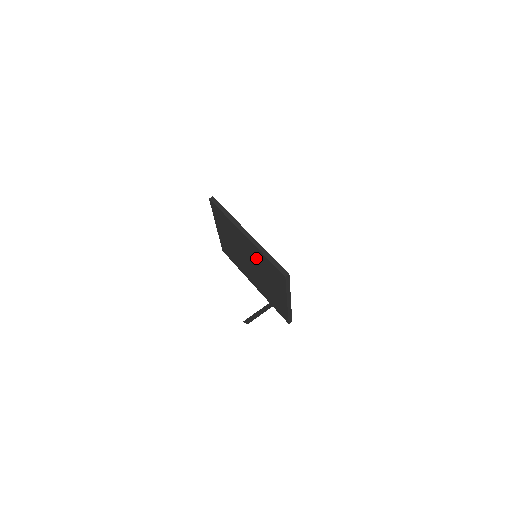
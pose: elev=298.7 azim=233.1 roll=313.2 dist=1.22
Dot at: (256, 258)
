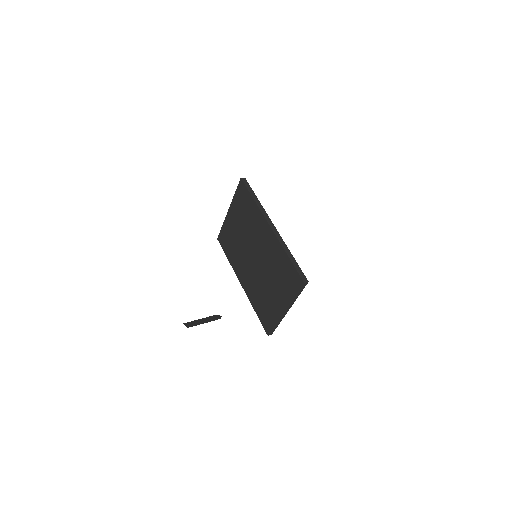
Dot at: (270, 255)
